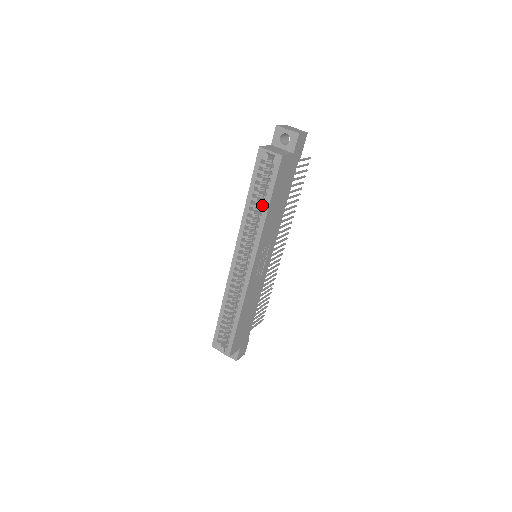
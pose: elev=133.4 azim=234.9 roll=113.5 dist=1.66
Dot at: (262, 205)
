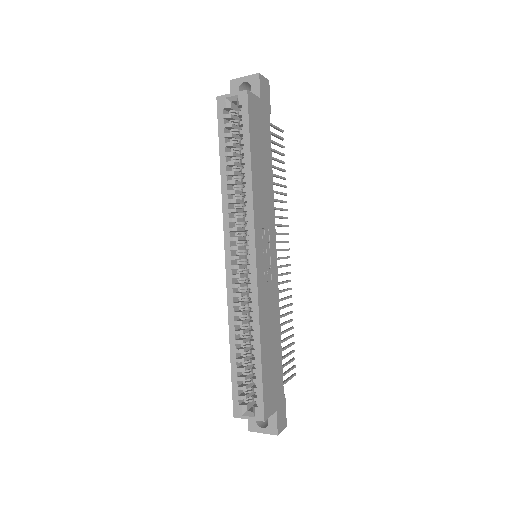
Dot at: occluded
